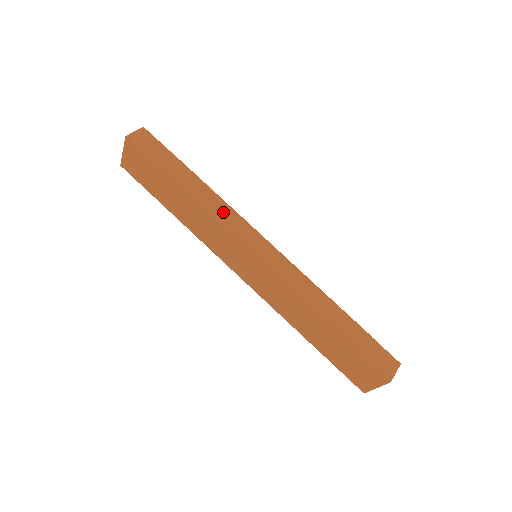
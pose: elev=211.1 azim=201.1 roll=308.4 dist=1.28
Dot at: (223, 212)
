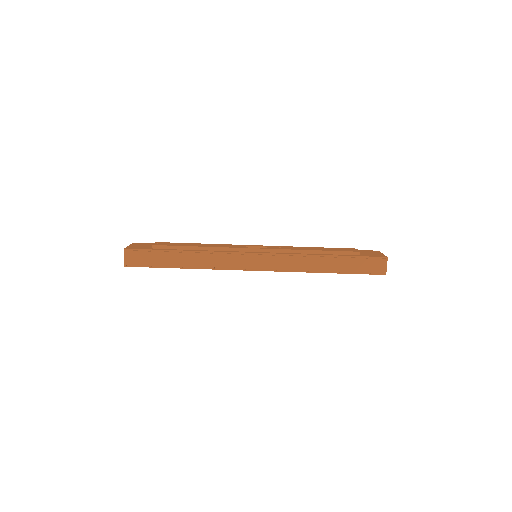
Dot at: (217, 260)
